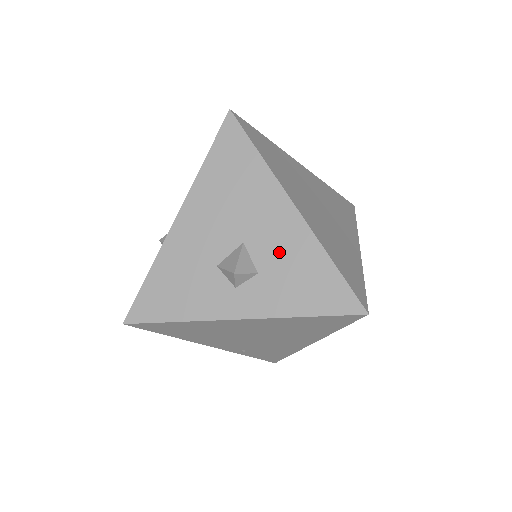
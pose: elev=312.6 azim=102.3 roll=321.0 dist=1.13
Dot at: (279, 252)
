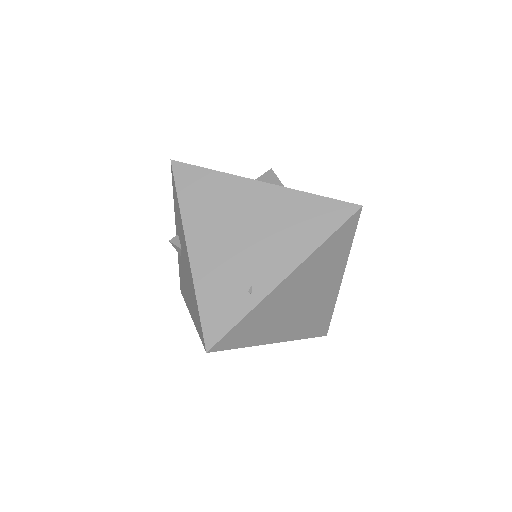
Dot at: occluded
